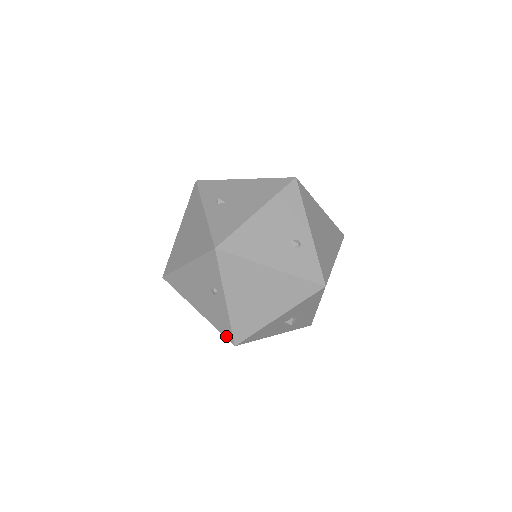
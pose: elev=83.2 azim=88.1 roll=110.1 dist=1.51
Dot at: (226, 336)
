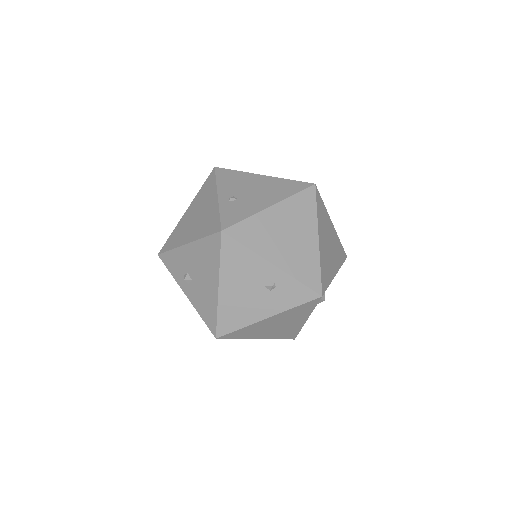
Dot at: occluded
